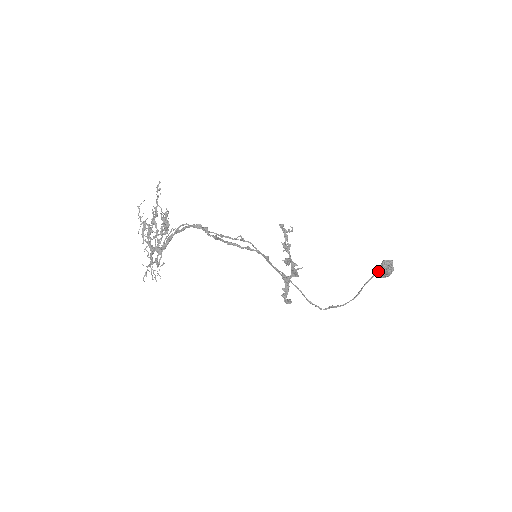
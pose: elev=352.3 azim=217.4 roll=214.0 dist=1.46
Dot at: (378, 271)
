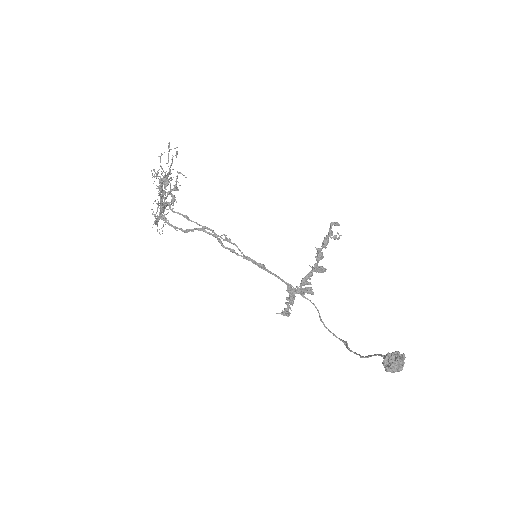
Dot at: occluded
